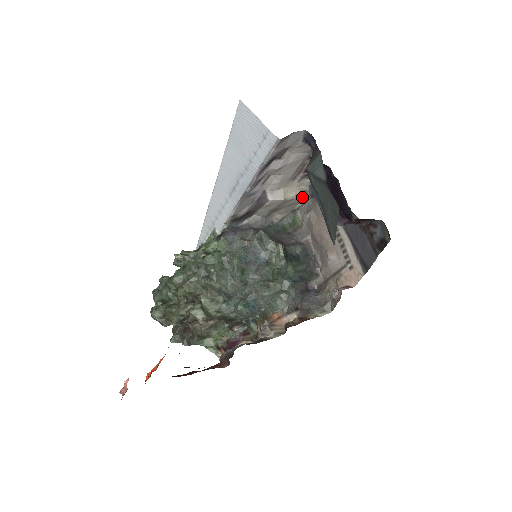
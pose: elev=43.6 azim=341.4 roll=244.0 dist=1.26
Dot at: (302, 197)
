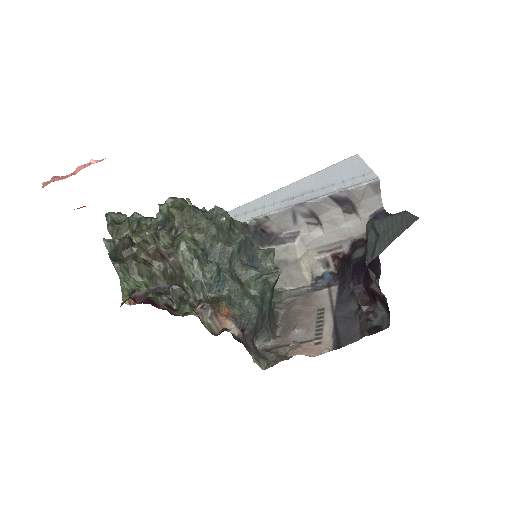
Dot at: (306, 277)
